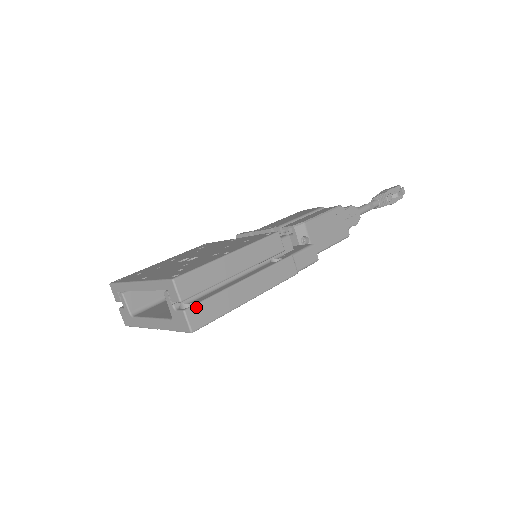
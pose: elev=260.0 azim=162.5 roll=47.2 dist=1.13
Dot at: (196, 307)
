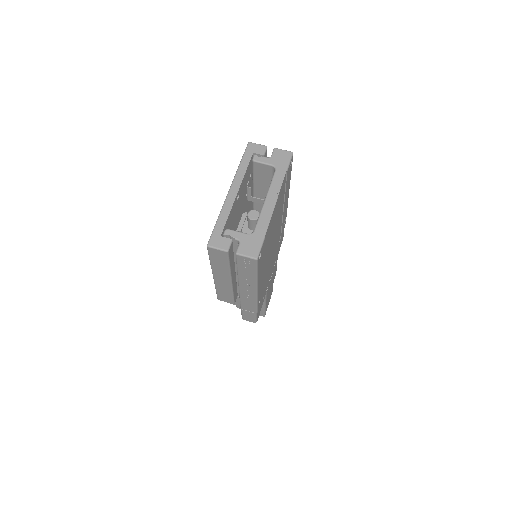
Dot at: occluded
